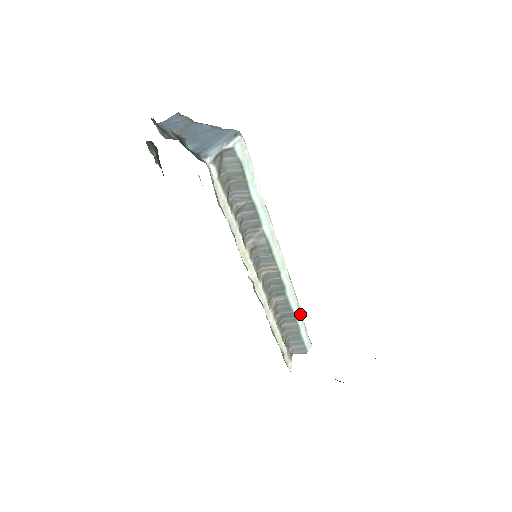
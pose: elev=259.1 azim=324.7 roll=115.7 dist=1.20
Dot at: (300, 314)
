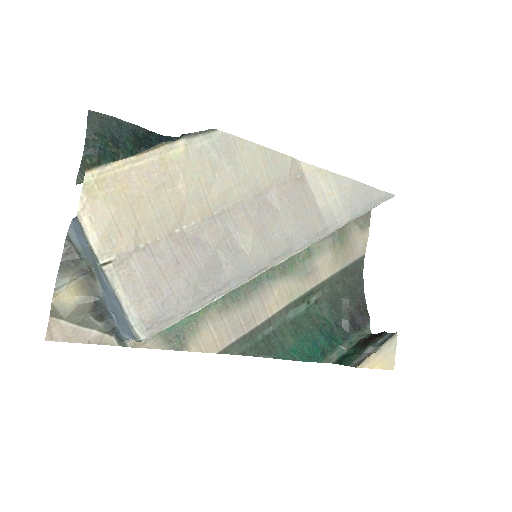
Dot at: occluded
